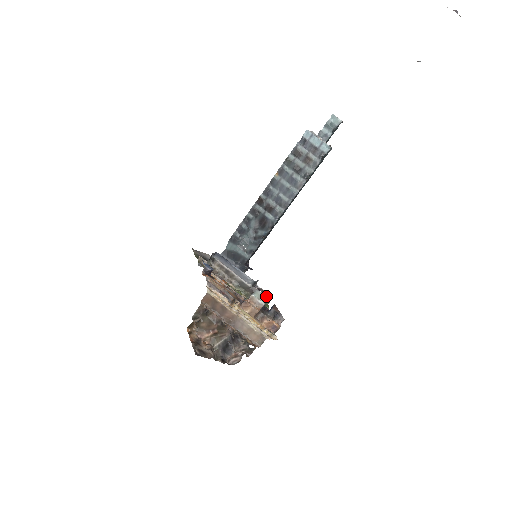
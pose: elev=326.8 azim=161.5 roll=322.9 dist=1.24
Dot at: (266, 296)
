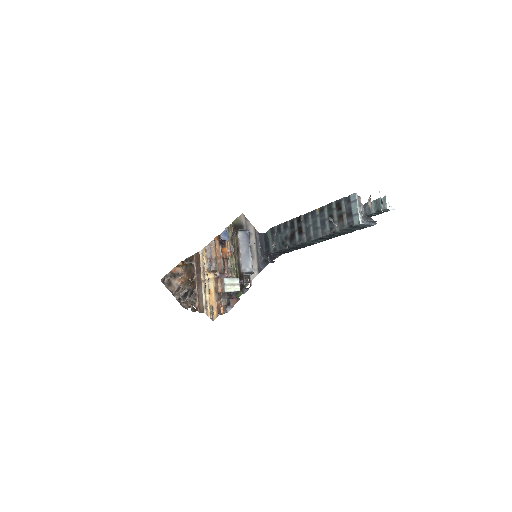
Dot at: (245, 288)
